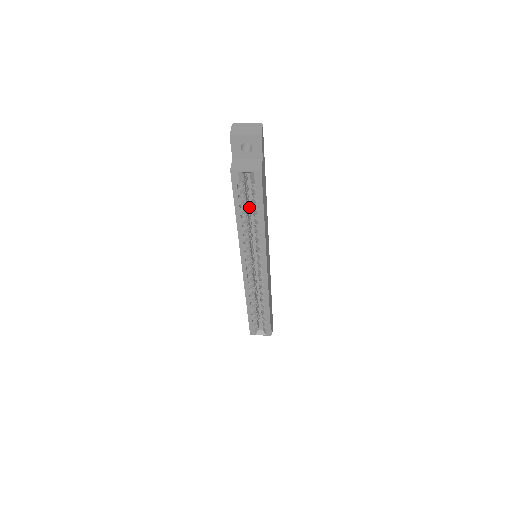
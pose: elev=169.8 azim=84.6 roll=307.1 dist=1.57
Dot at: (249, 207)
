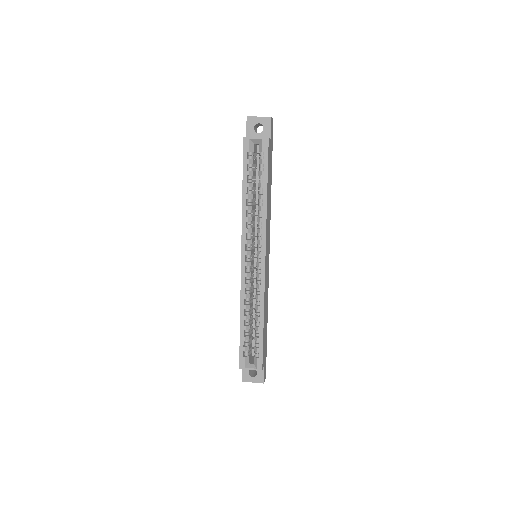
Dot at: occluded
